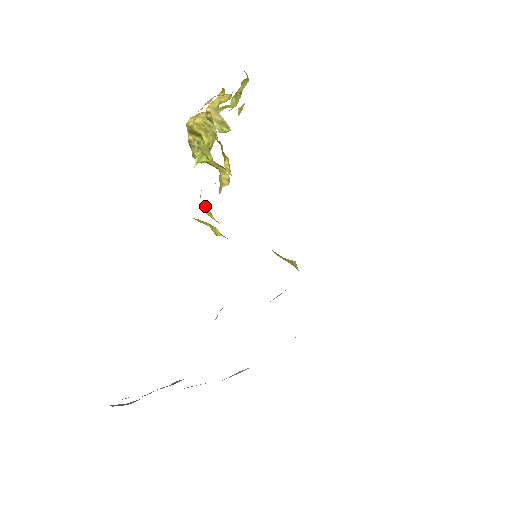
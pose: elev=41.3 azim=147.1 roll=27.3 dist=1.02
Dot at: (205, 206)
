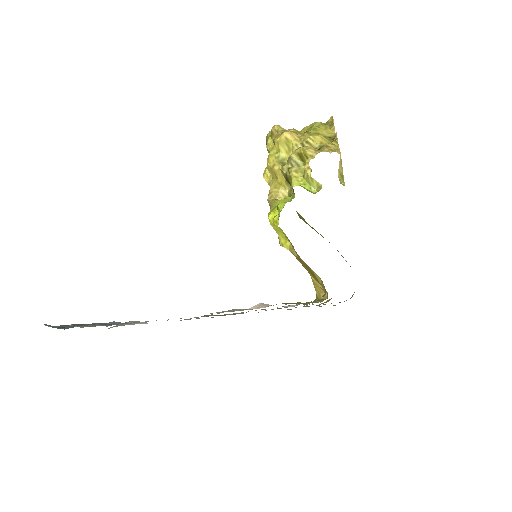
Dot at: (273, 213)
